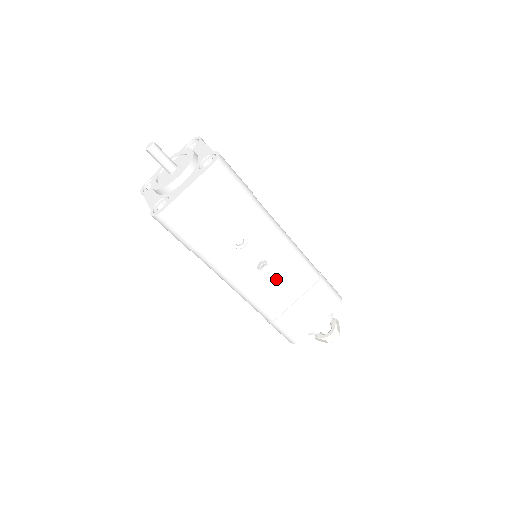
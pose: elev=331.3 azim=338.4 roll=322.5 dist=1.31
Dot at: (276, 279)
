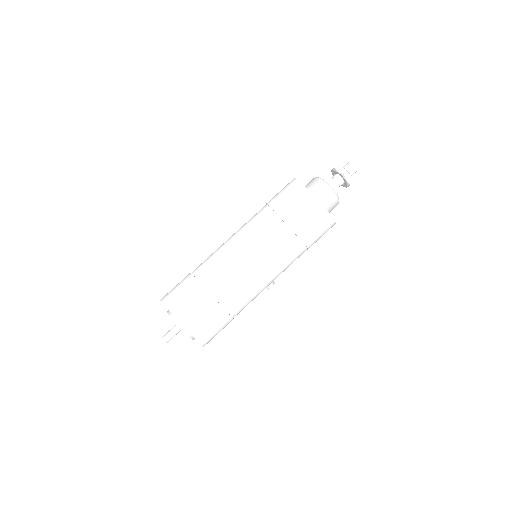
Dot at: occluded
